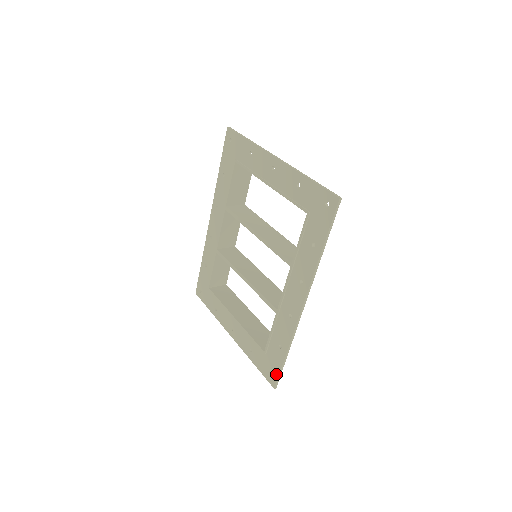
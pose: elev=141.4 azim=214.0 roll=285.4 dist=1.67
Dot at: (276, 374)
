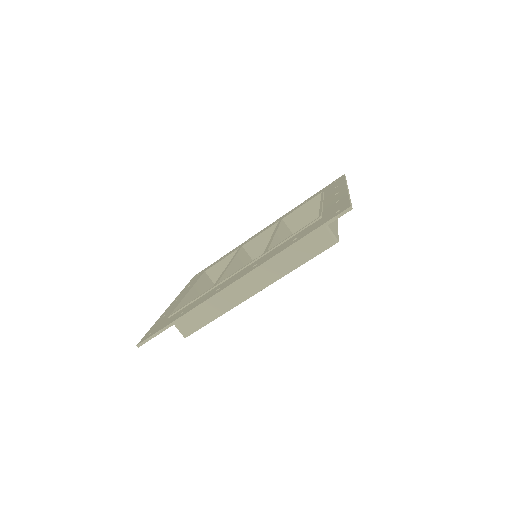
Dot at: (153, 333)
